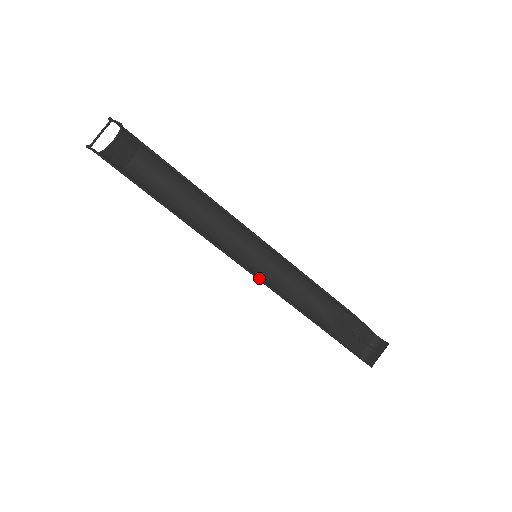
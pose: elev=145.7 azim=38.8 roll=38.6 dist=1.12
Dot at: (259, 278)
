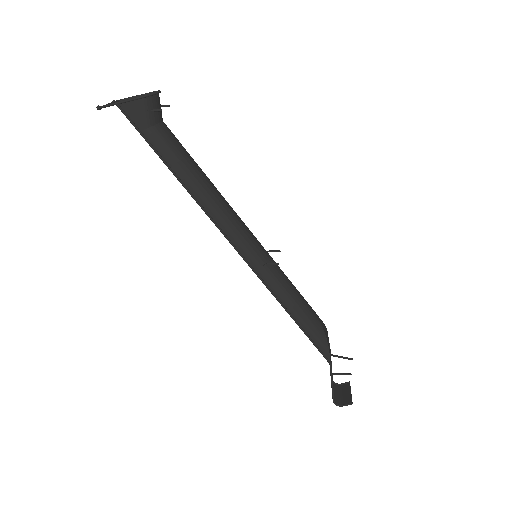
Dot at: (262, 279)
